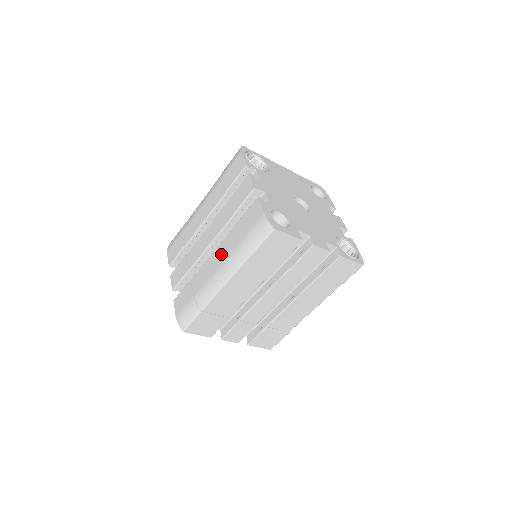
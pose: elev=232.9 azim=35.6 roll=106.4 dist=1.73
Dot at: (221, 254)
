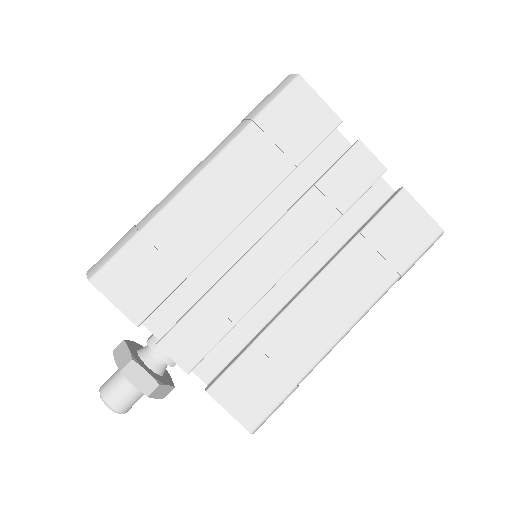
Dot at: occluded
